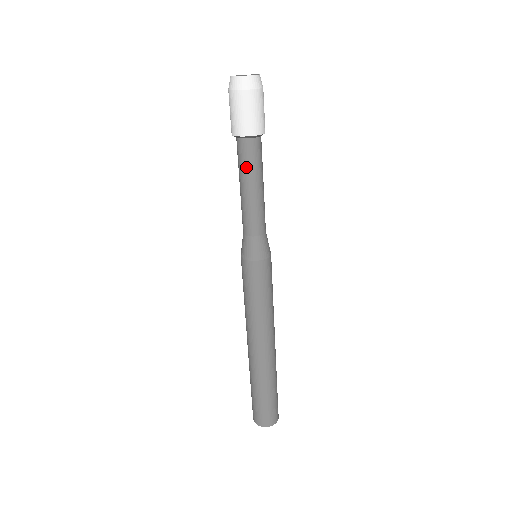
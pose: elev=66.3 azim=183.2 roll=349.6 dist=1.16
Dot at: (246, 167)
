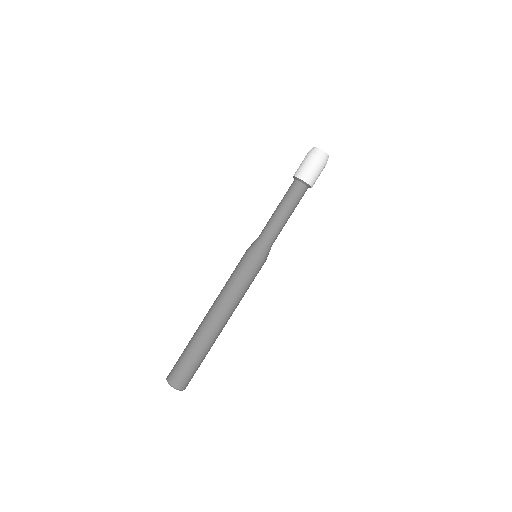
Dot at: (294, 200)
